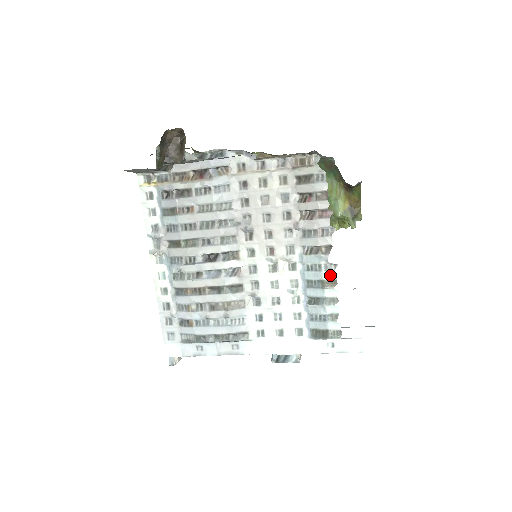
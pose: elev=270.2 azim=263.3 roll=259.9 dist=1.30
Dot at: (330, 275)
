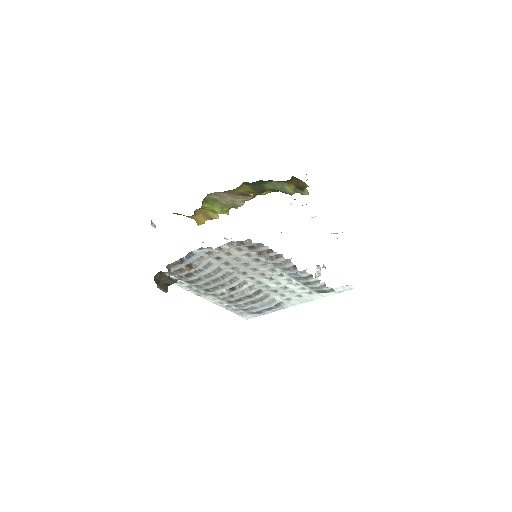
Dot at: (306, 274)
